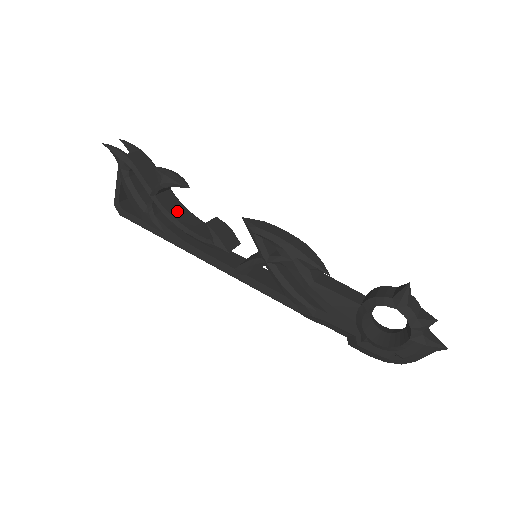
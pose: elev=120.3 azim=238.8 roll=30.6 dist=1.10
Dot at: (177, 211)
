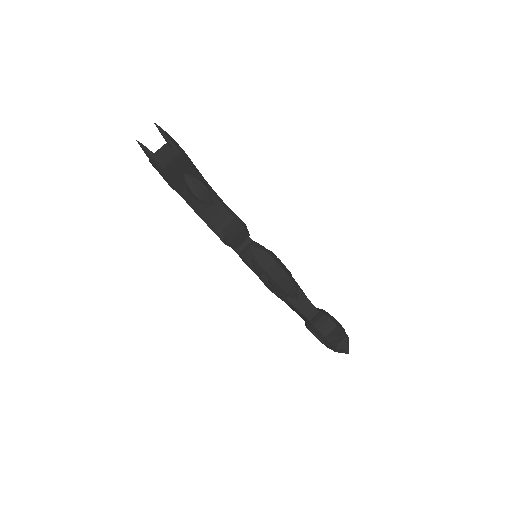
Dot at: occluded
